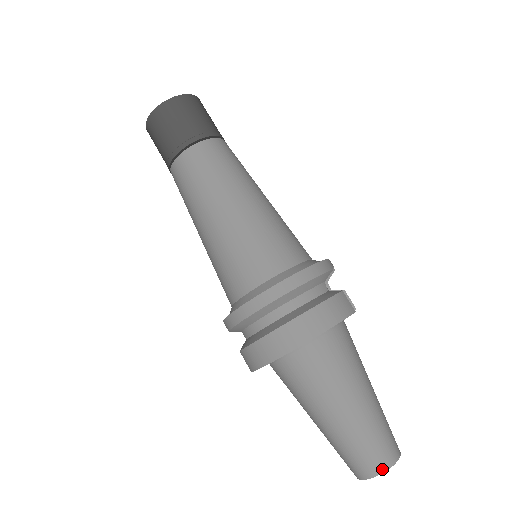
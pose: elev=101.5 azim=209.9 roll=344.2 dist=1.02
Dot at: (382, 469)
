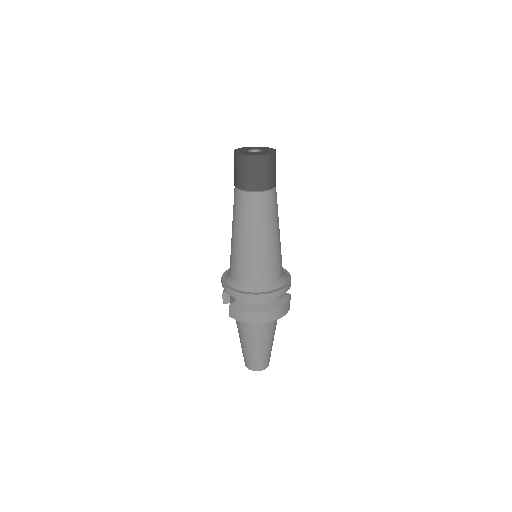
Dot at: (264, 369)
